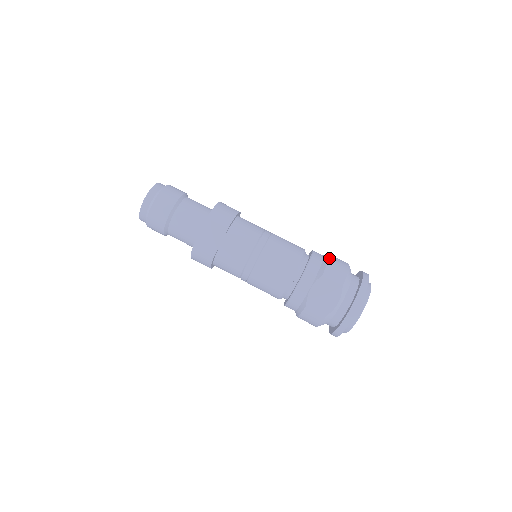
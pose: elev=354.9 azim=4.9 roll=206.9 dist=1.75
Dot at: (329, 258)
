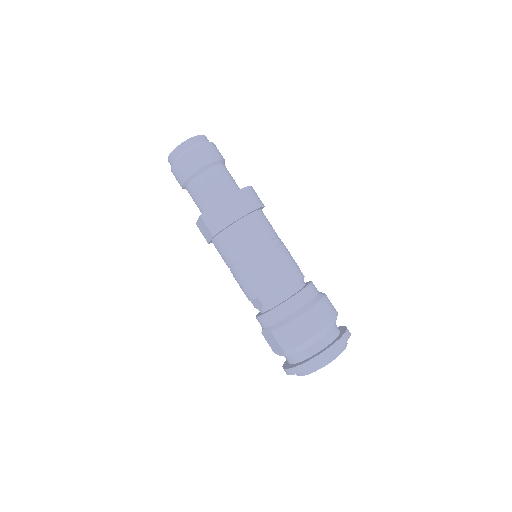
Dot at: (292, 320)
